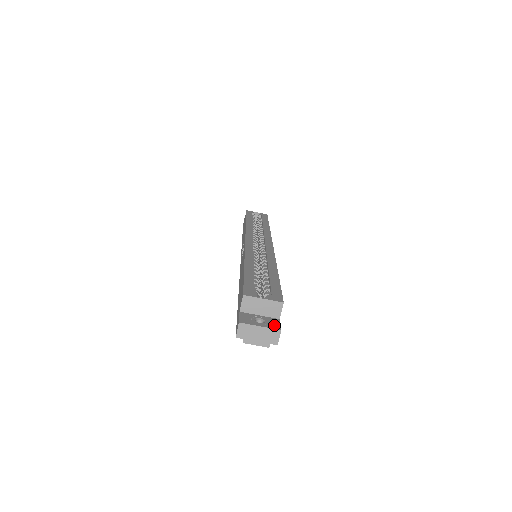
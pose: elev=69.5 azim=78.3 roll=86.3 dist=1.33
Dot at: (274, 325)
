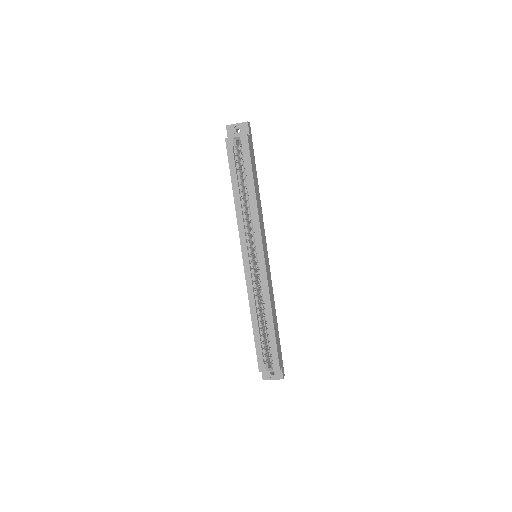
Dot at: (279, 376)
